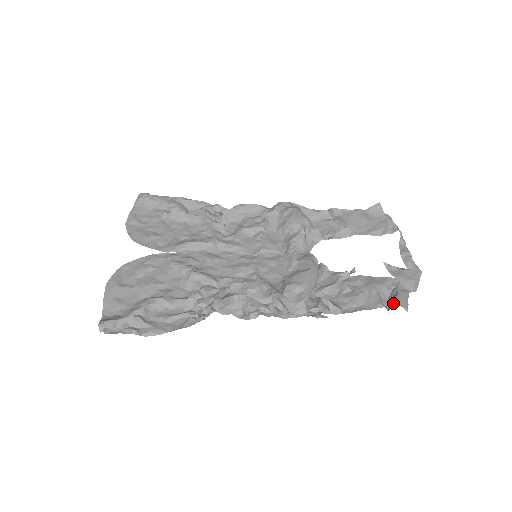
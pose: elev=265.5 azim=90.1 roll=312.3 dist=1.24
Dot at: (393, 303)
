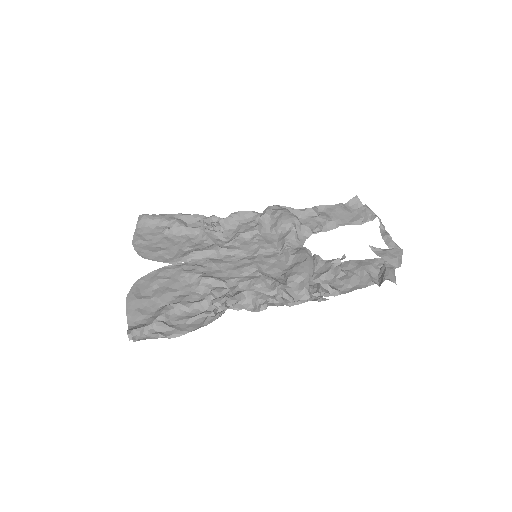
Dot at: (383, 279)
